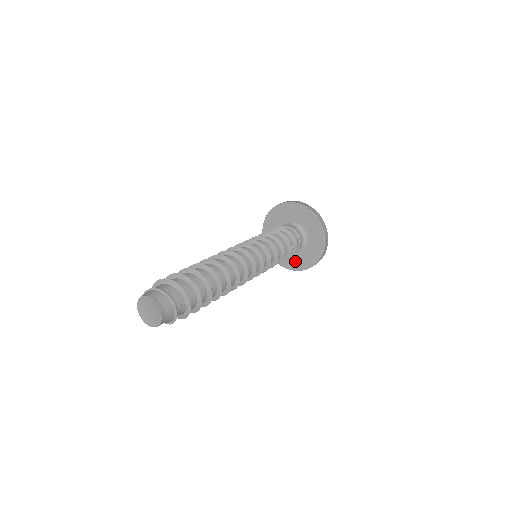
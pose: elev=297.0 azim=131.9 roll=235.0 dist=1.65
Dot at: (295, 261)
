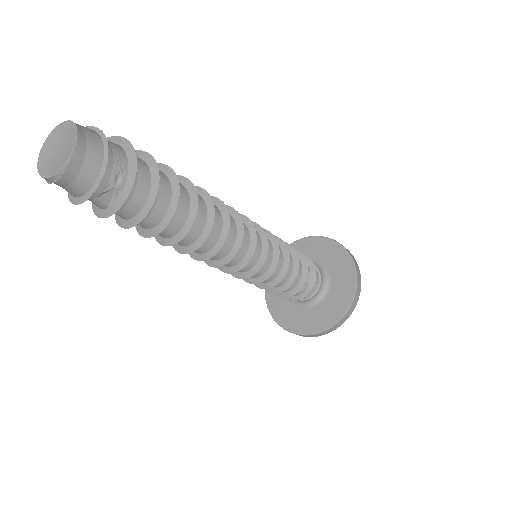
Dot at: (314, 318)
